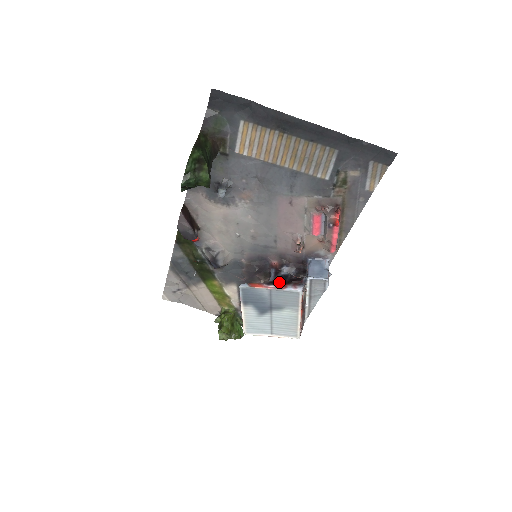
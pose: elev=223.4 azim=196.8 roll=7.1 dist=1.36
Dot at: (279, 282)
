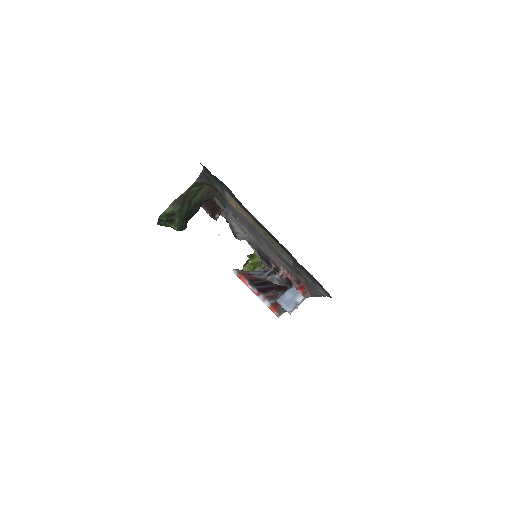
Dot at: (265, 283)
